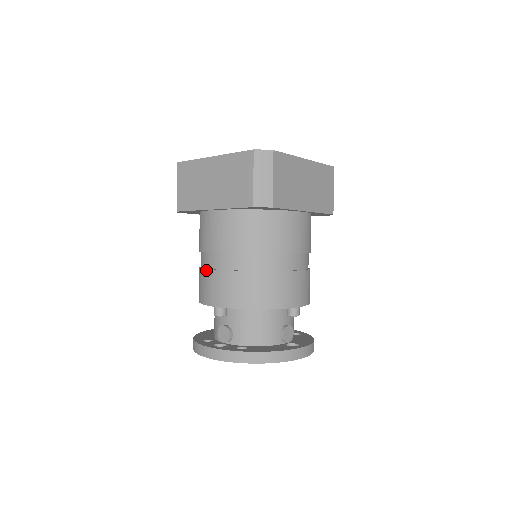
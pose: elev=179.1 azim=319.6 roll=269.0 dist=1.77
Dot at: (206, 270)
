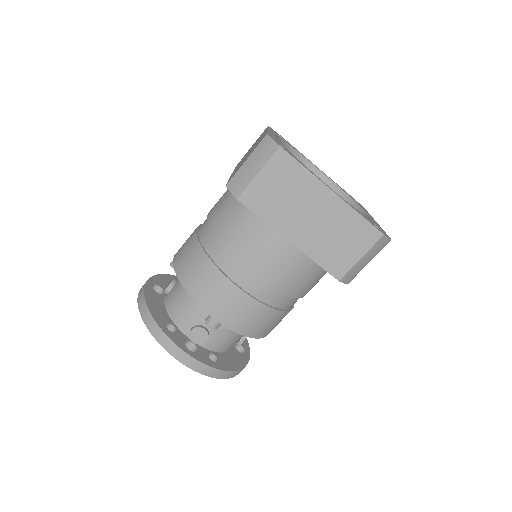
Dot at: (229, 281)
